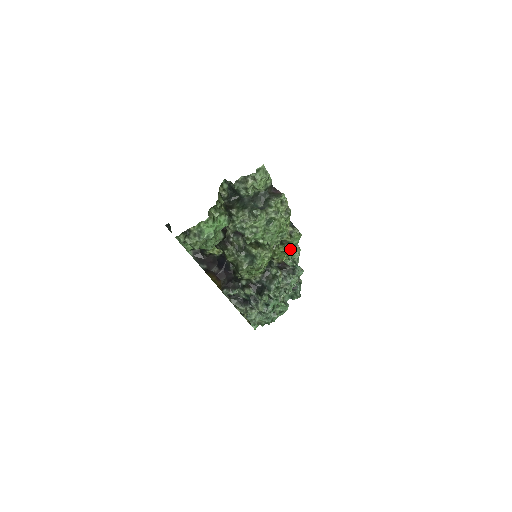
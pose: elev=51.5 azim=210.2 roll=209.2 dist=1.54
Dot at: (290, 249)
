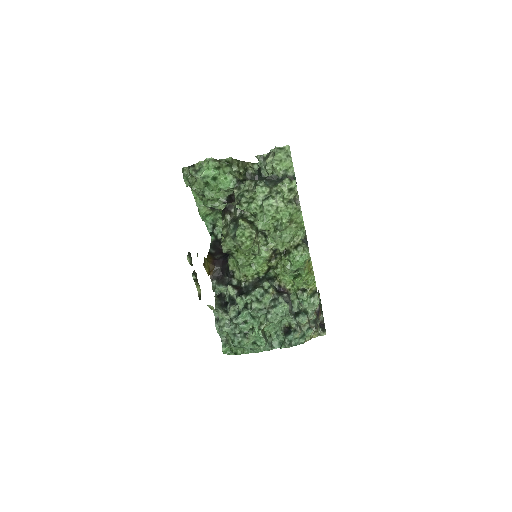
Dot at: (291, 265)
